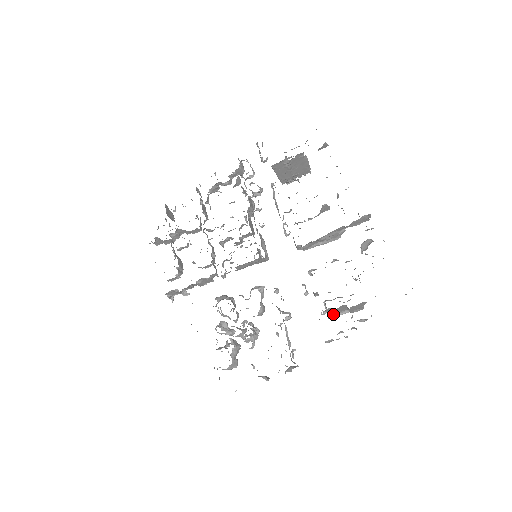
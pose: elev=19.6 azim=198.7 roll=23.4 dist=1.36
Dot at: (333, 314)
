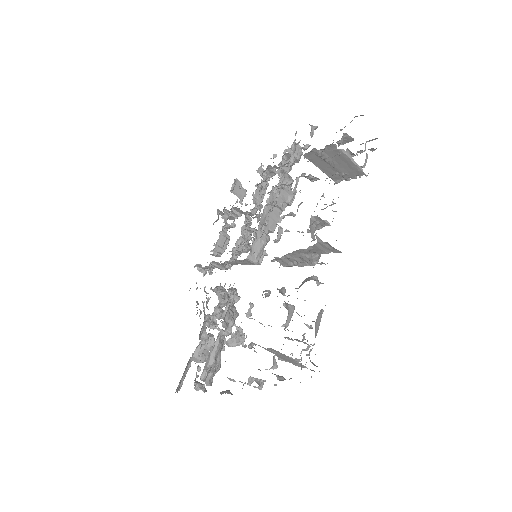
Dot at: occluded
